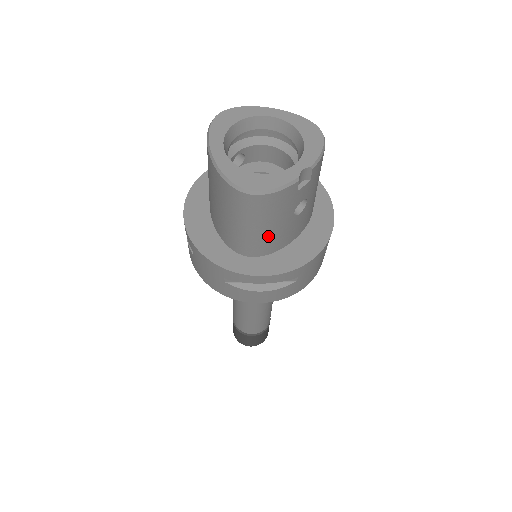
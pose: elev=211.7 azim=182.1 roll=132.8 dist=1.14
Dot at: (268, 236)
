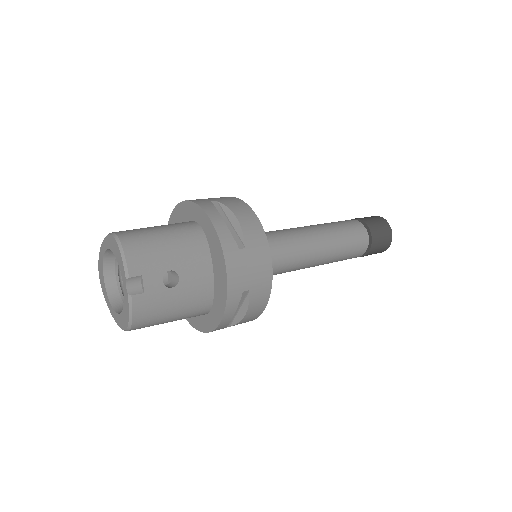
Dot at: (187, 307)
